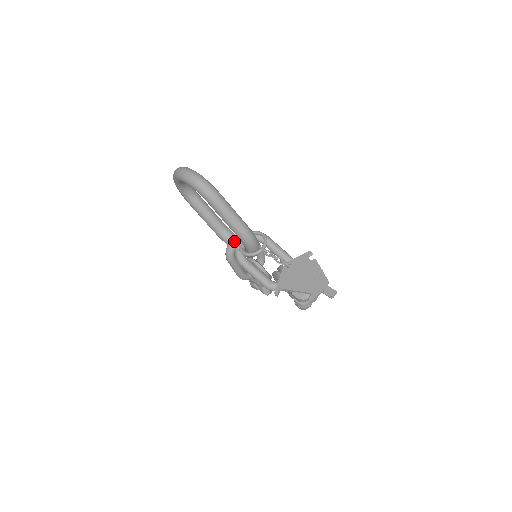
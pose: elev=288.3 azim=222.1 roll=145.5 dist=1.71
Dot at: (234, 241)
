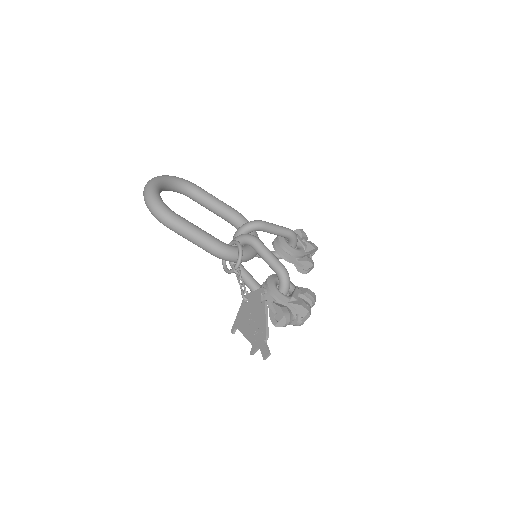
Dot at: occluded
